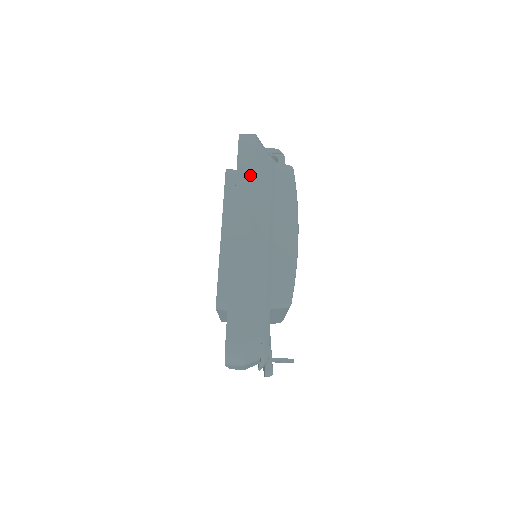
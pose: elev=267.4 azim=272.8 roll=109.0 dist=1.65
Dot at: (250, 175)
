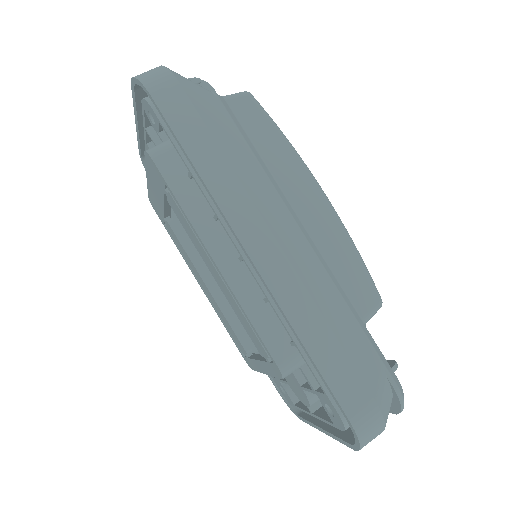
Dot at: (207, 139)
